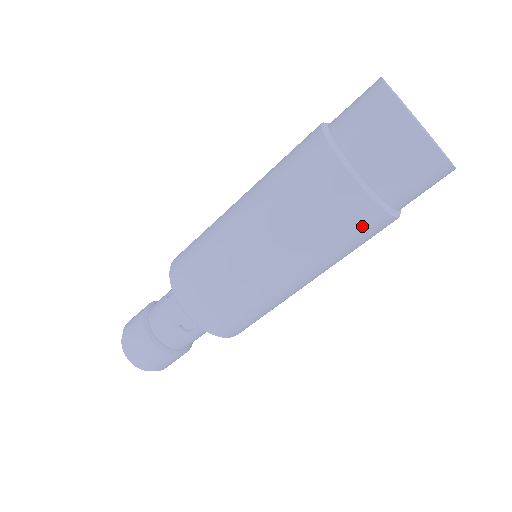
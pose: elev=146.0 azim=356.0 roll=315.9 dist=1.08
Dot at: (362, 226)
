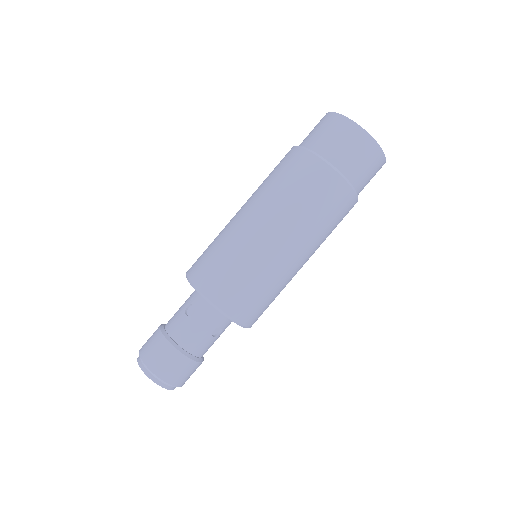
Dot at: (346, 213)
